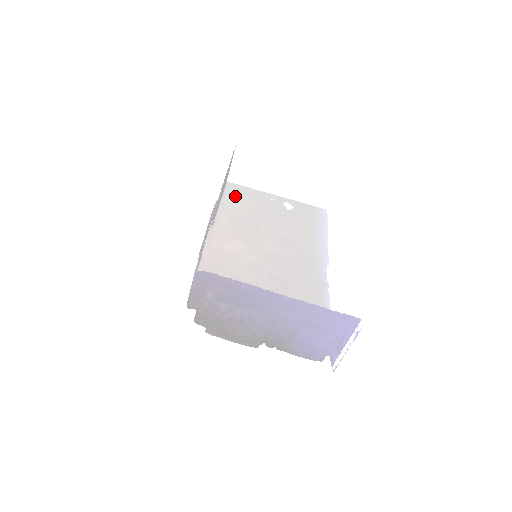
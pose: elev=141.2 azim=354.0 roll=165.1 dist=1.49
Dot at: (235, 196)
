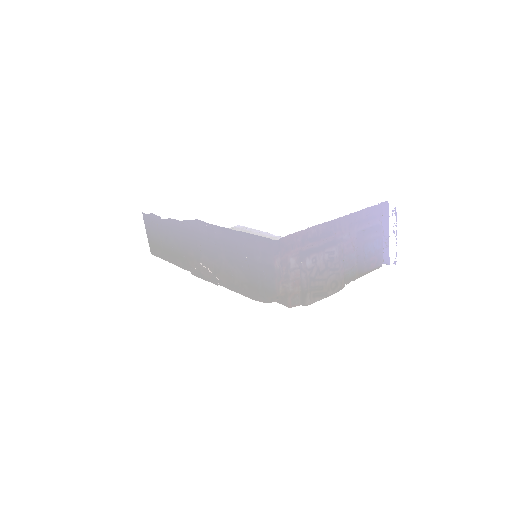
Dot at: occluded
